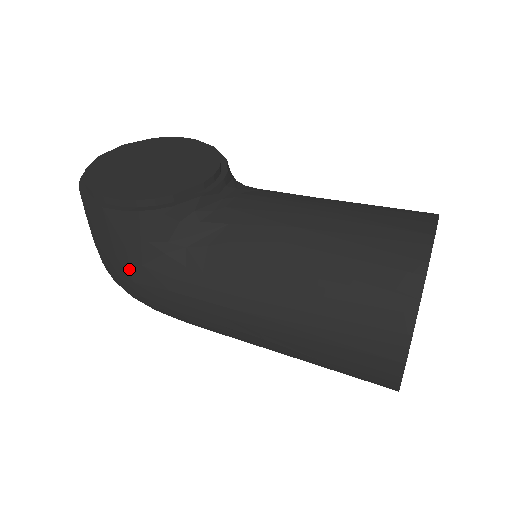
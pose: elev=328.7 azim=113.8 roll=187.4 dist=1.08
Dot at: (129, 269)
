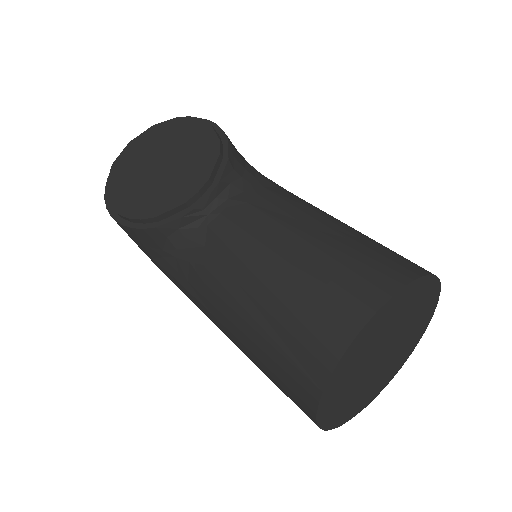
Dot at: (148, 256)
